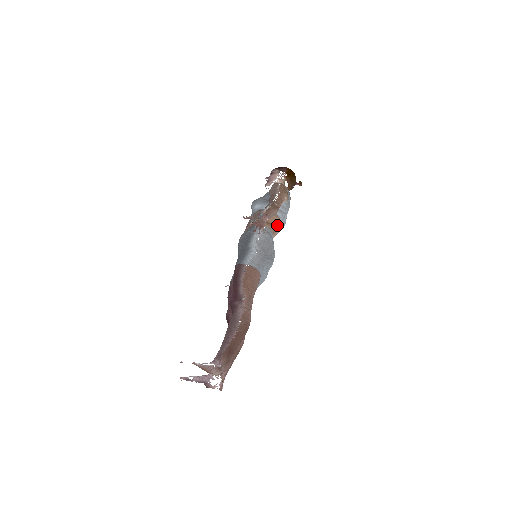
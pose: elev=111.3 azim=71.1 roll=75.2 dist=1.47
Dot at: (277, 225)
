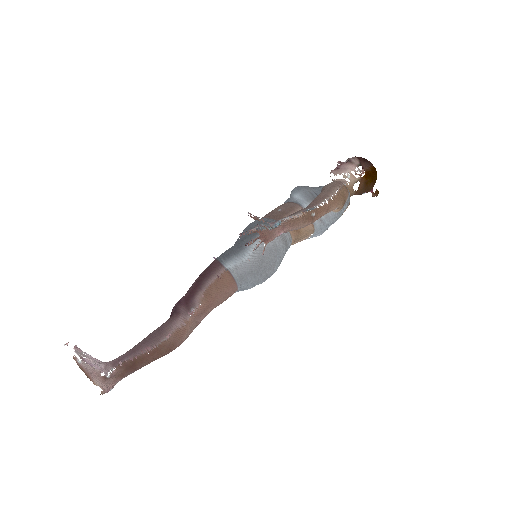
Dot at: (306, 234)
